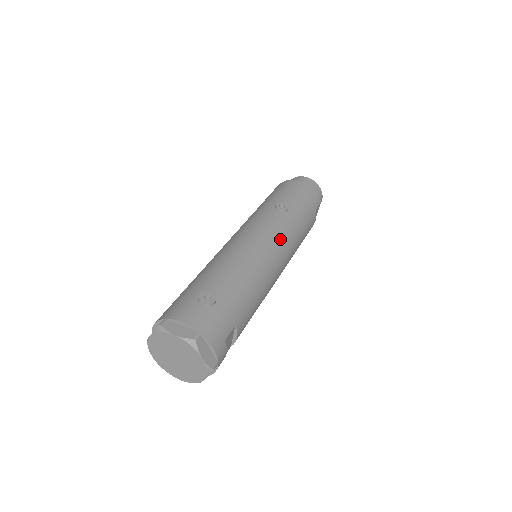
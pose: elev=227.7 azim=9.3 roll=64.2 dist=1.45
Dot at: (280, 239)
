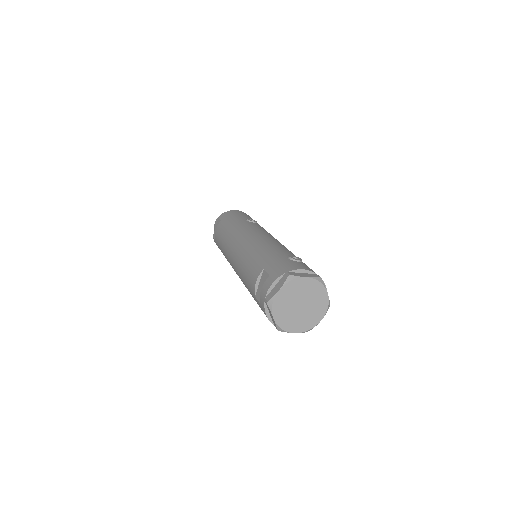
Dot at: occluded
